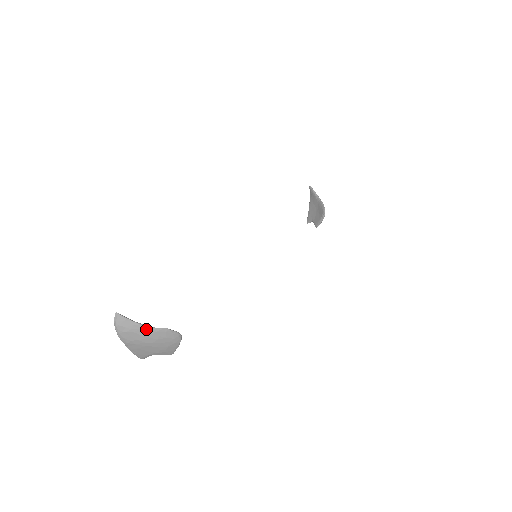
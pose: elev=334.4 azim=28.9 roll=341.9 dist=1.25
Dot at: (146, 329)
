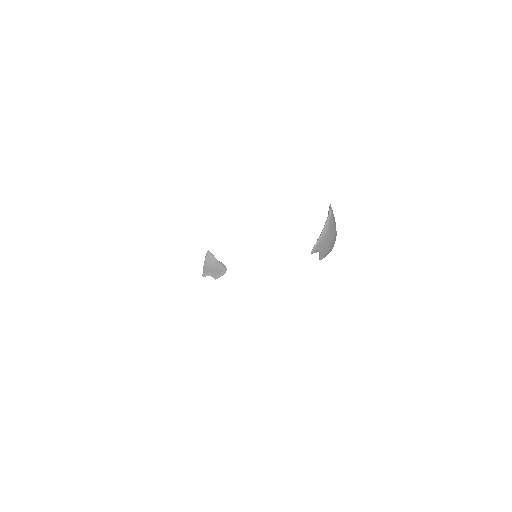
Dot at: occluded
